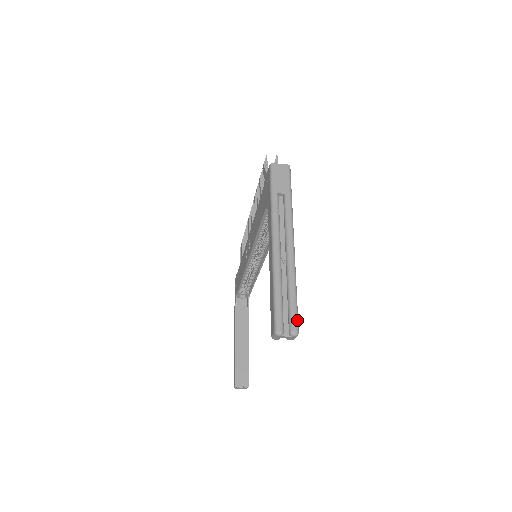
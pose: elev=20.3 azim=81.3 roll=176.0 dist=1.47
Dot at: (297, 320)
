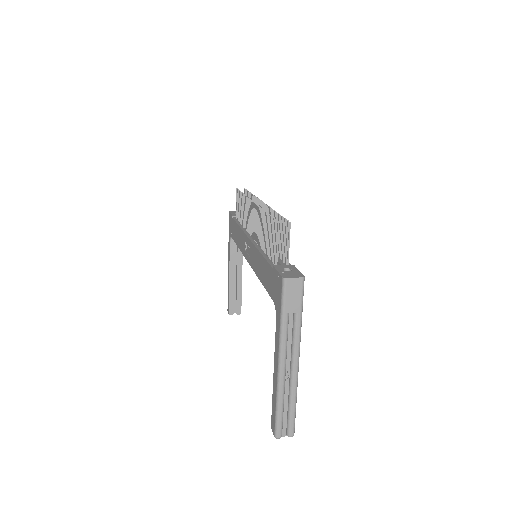
Dot at: (294, 427)
